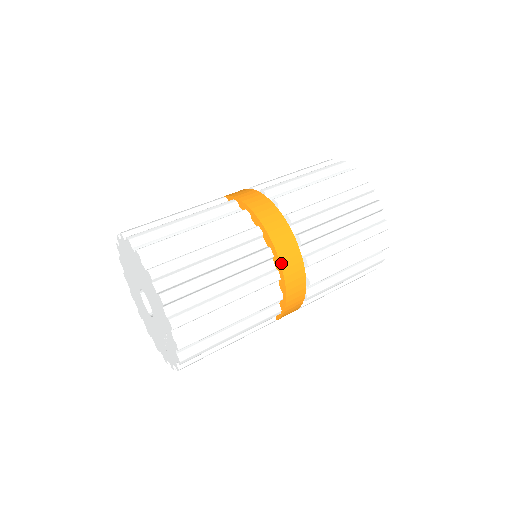
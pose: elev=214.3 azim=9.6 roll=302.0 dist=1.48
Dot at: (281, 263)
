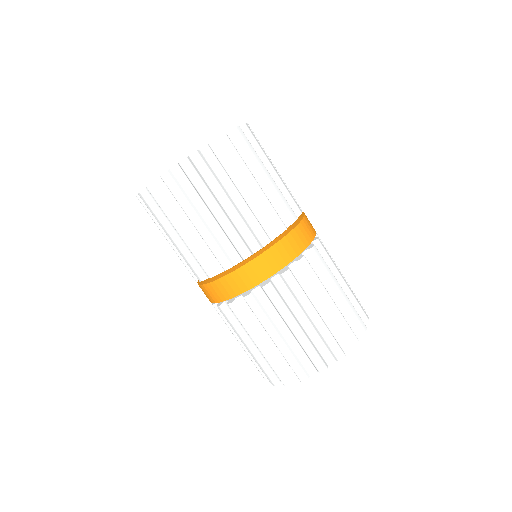
Dot at: (294, 230)
